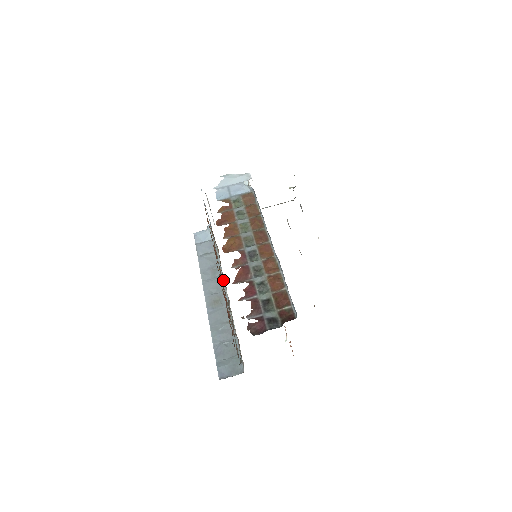
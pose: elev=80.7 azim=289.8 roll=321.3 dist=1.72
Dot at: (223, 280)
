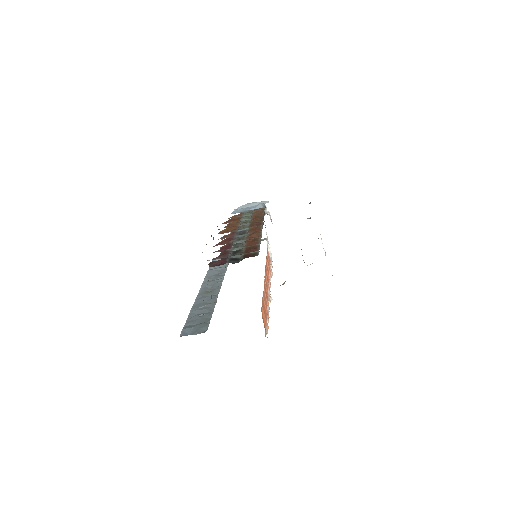
Dot at: occluded
